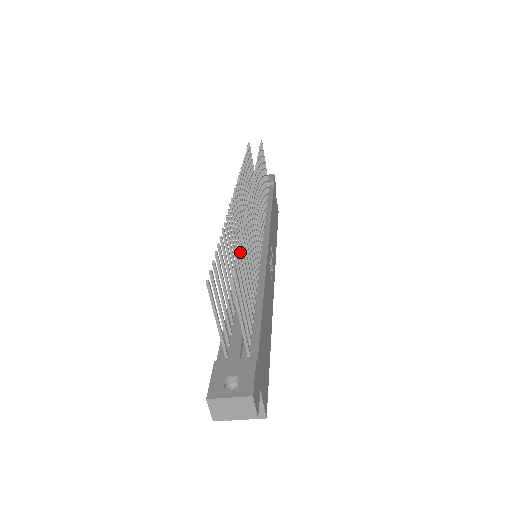
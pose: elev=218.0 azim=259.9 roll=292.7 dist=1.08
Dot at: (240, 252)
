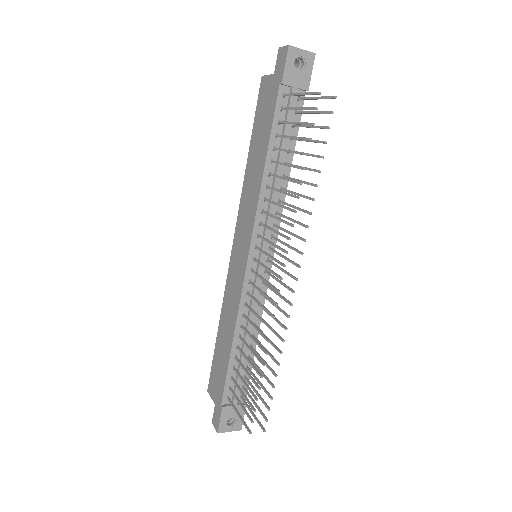
Dot at: (270, 384)
